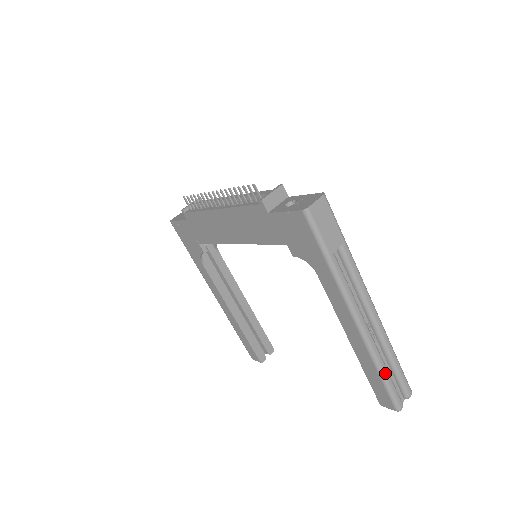
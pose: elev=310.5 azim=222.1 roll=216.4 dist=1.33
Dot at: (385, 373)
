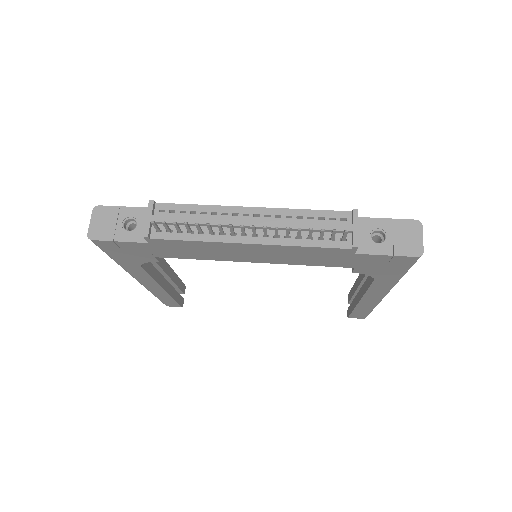
Dot at: occluded
